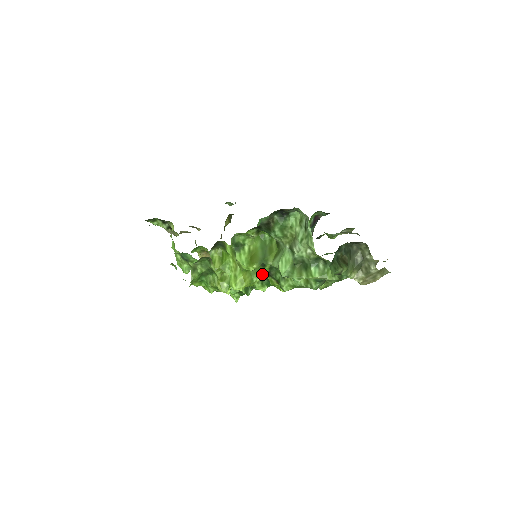
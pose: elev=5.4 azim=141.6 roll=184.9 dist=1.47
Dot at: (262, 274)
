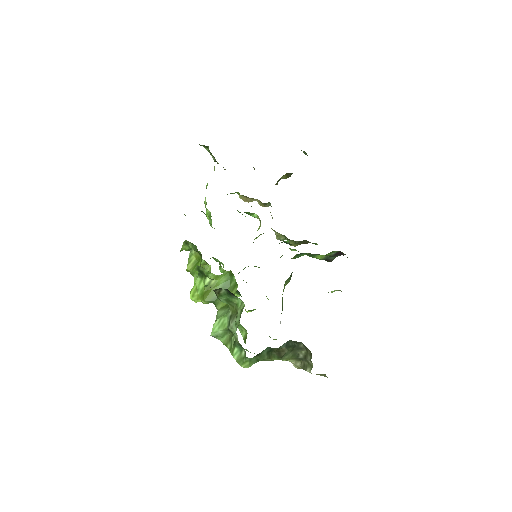
Dot at: occluded
